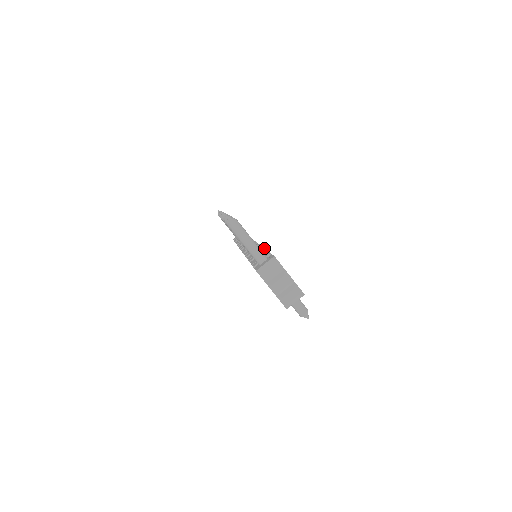
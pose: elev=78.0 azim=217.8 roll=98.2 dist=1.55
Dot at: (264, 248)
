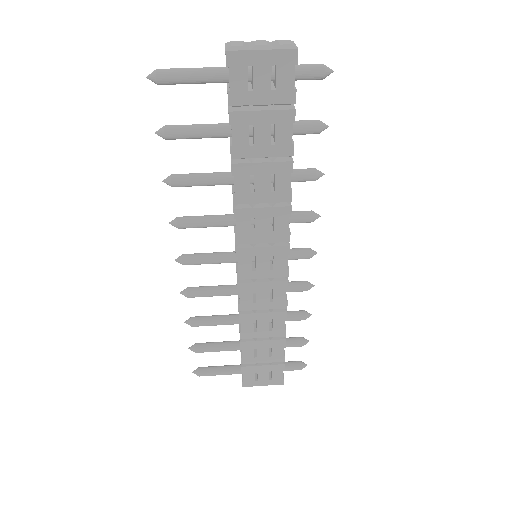
Dot at: occluded
